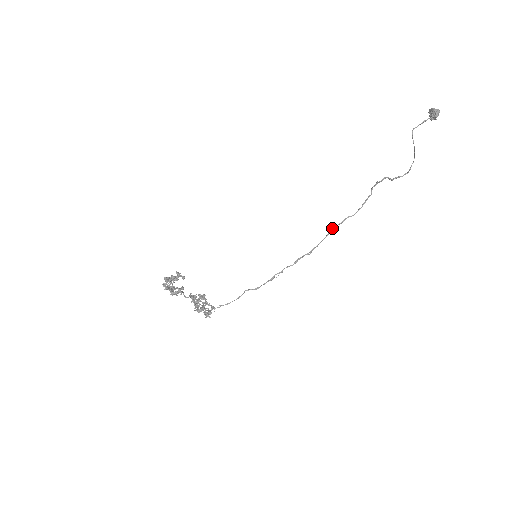
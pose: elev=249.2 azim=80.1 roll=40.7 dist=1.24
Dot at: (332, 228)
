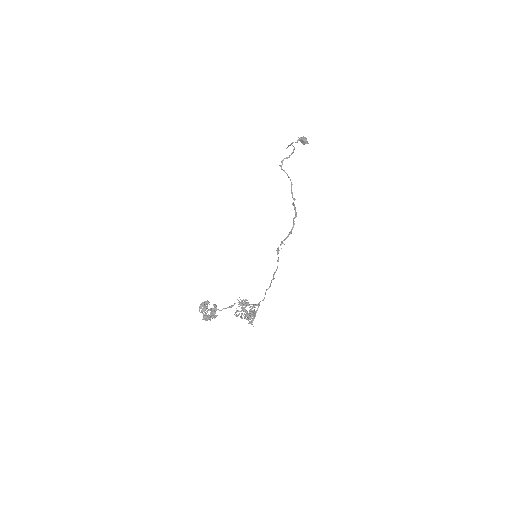
Dot at: (293, 203)
